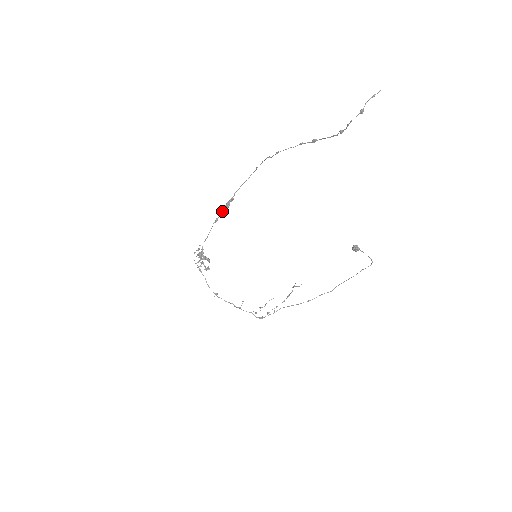
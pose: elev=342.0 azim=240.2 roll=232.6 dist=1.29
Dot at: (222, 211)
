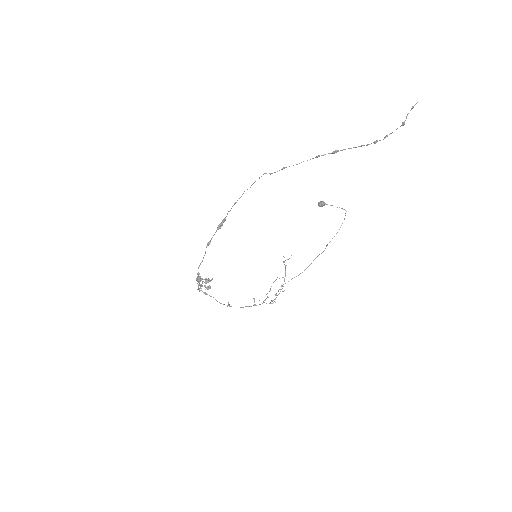
Dot at: occluded
